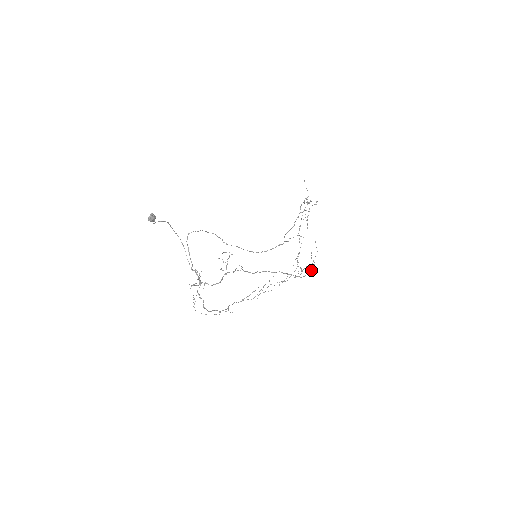
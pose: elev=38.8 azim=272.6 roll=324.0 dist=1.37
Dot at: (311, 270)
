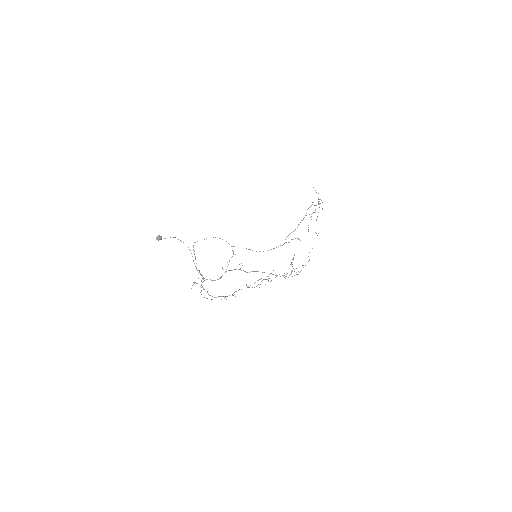
Dot at: (300, 271)
